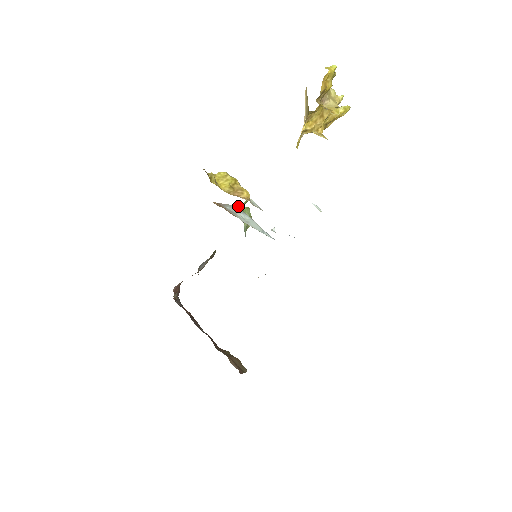
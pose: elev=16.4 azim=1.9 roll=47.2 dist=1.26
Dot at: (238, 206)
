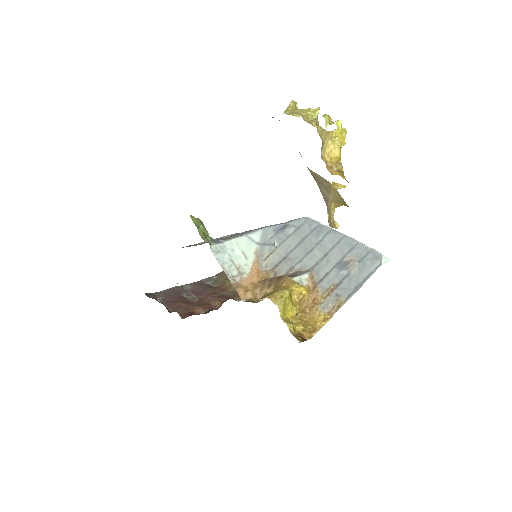
Dot at: (210, 244)
